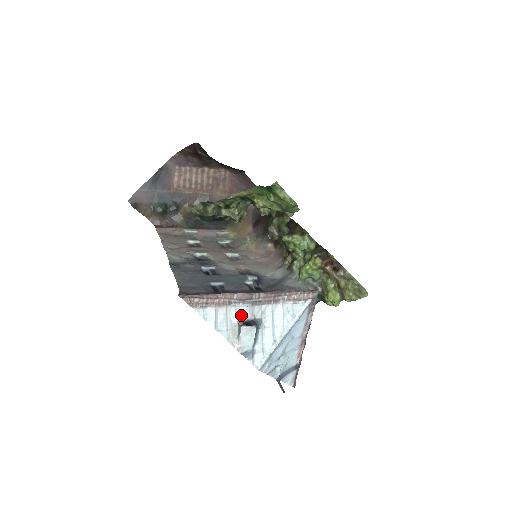
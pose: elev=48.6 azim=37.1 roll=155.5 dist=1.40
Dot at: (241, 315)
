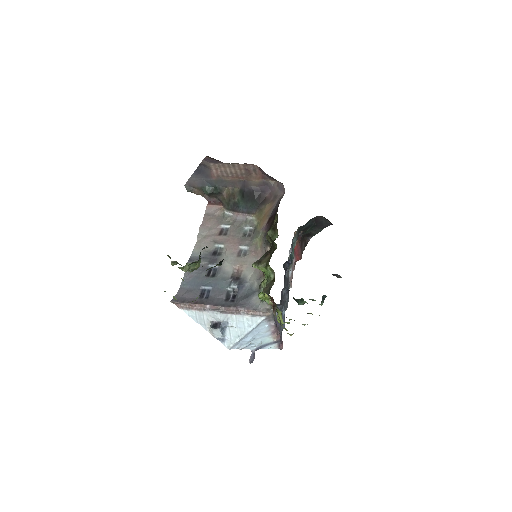
Dot at: (213, 318)
